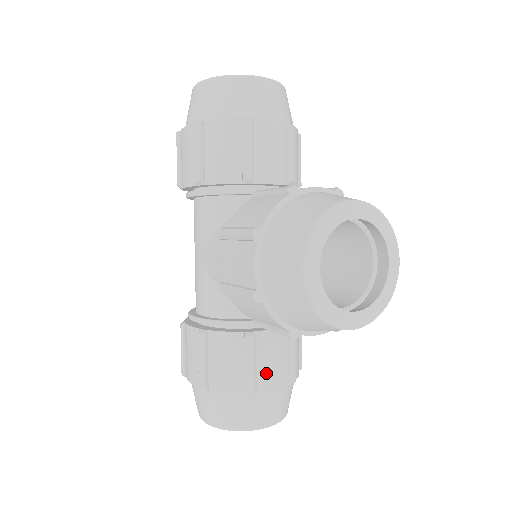
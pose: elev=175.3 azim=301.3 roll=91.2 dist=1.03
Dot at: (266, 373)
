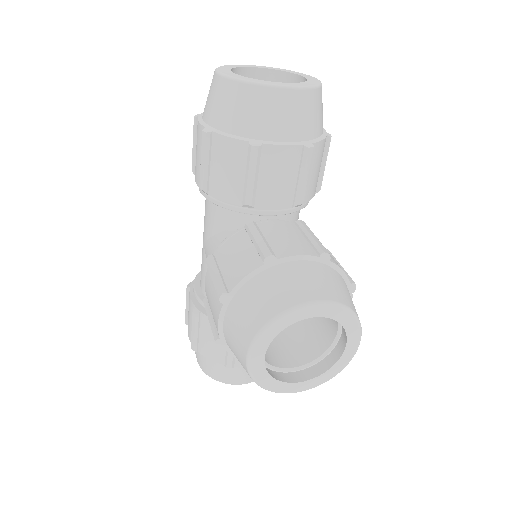
Dot at: occluded
